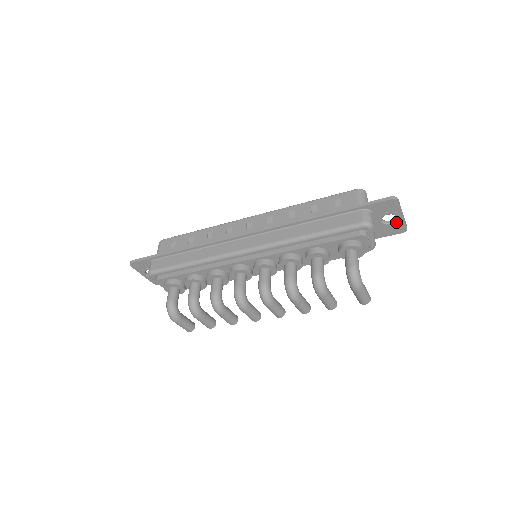
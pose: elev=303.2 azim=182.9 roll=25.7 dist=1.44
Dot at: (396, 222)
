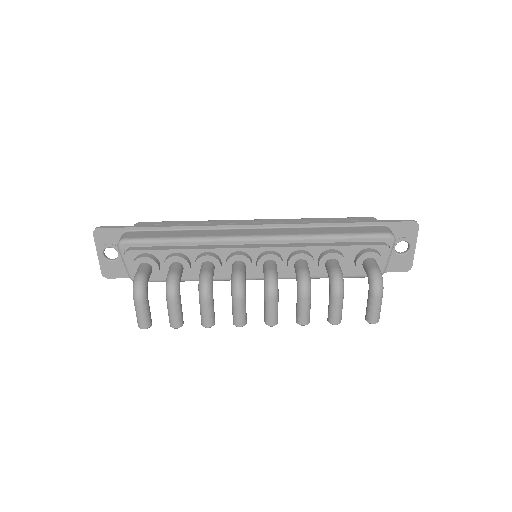
Dot at: (406, 254)
